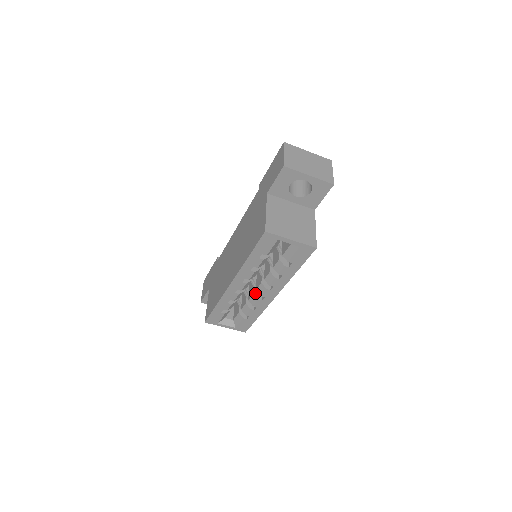
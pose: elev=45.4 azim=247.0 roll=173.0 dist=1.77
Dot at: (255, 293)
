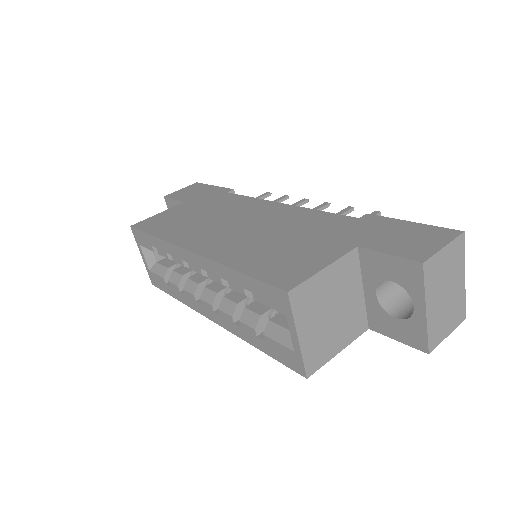
Dot at: (201, 285)
